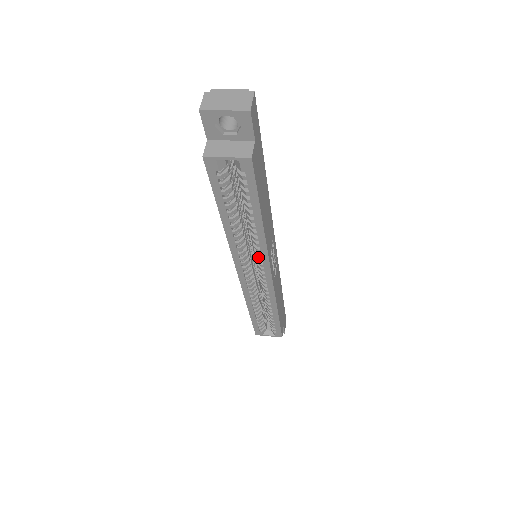
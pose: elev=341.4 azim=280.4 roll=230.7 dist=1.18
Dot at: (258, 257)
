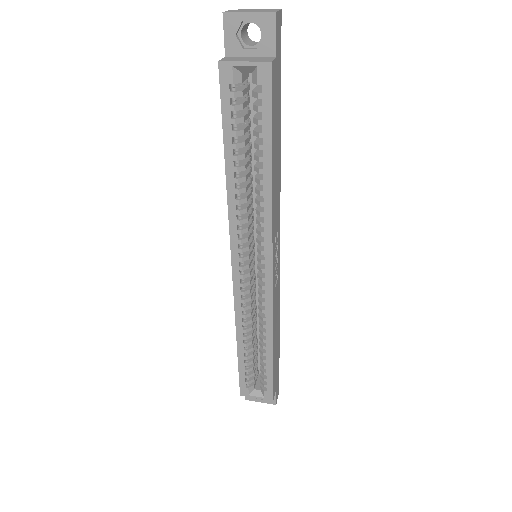
Dot at: (260, 240)
